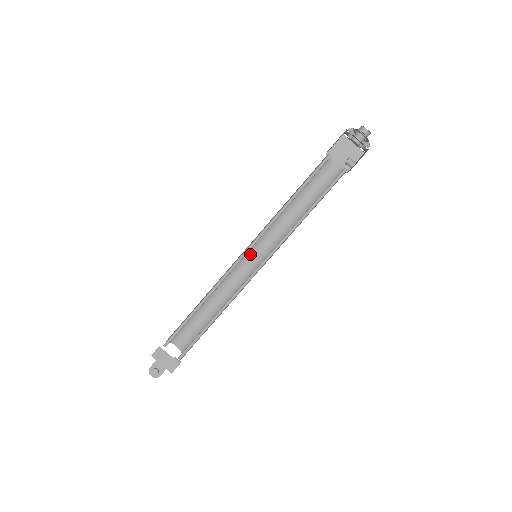
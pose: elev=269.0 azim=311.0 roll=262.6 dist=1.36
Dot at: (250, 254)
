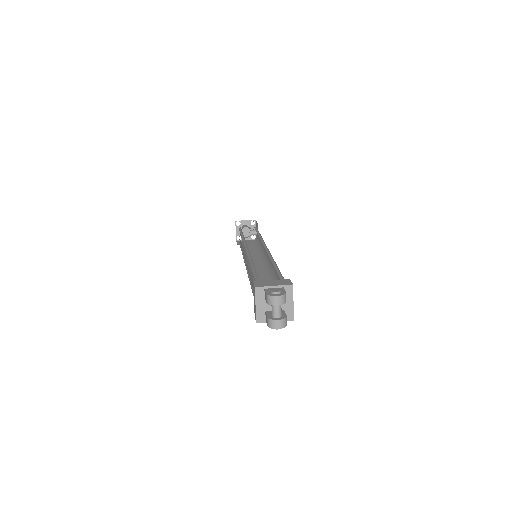
Dot at: occluded
